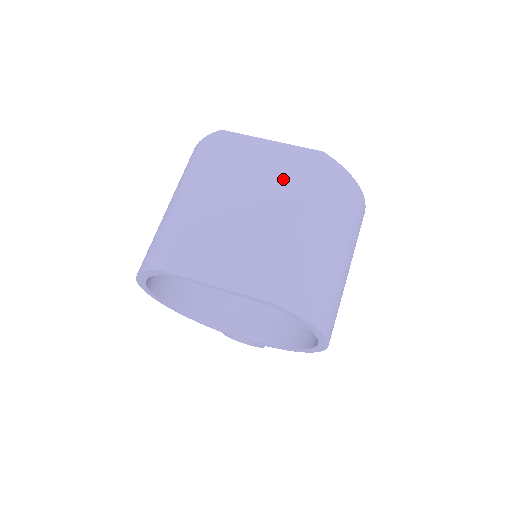
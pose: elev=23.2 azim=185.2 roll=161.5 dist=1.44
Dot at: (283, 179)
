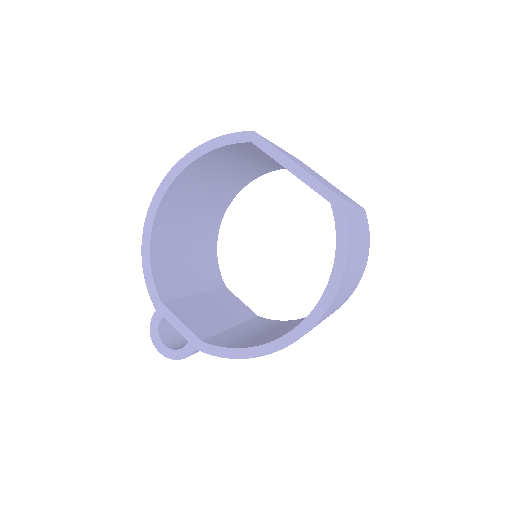
Dot at: occluded
